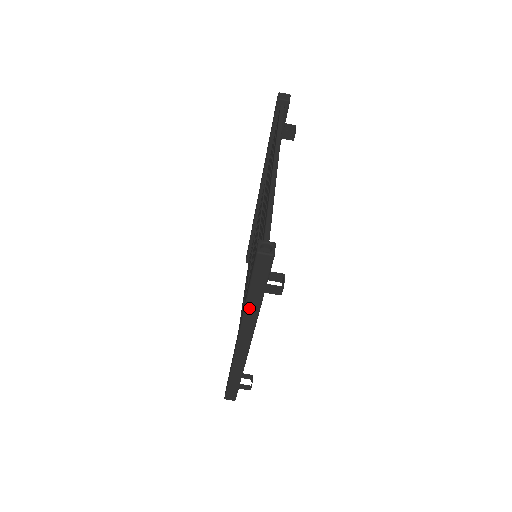
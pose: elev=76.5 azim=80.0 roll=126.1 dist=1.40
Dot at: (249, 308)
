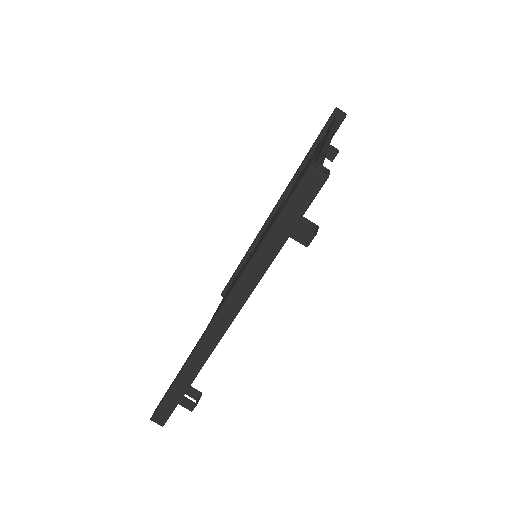
Dot at: (258, 258)
